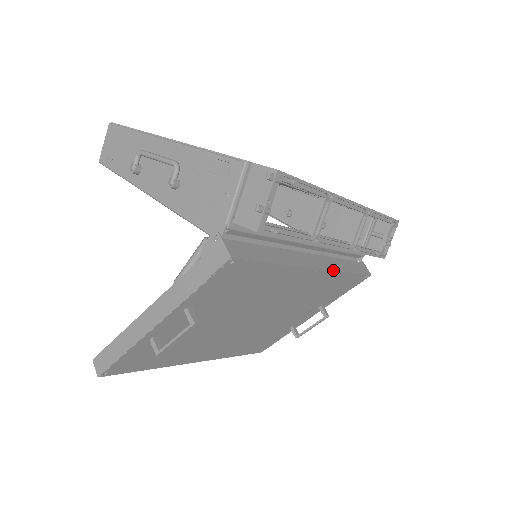
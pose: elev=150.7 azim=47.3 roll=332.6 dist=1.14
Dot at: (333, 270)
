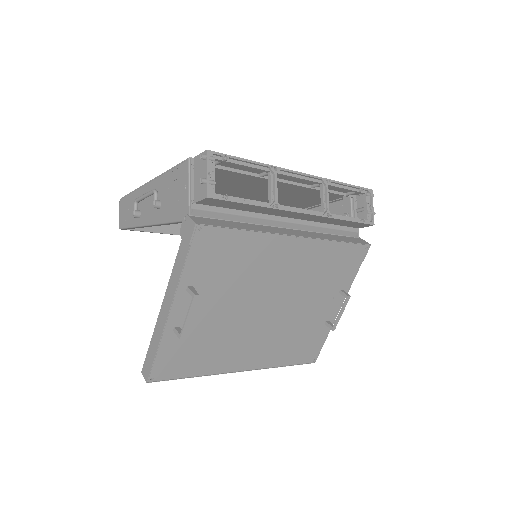
Dot at: (317, 238)
